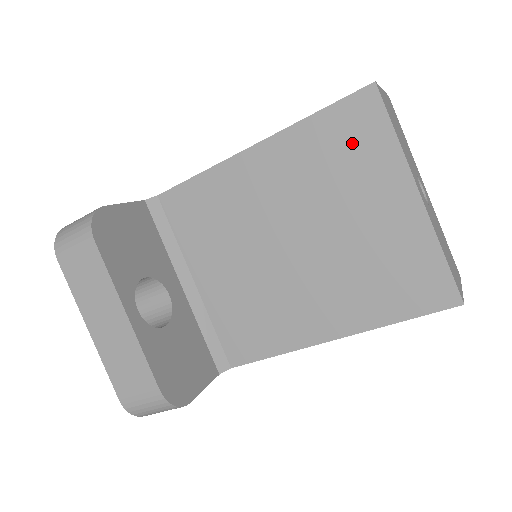
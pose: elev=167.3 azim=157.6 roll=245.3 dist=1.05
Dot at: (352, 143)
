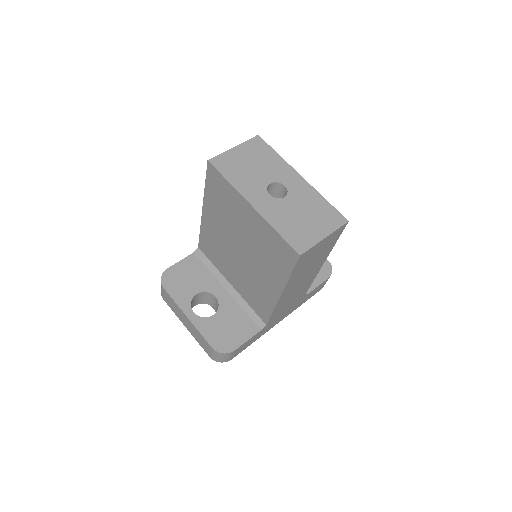
Dot at: (221, 192)
